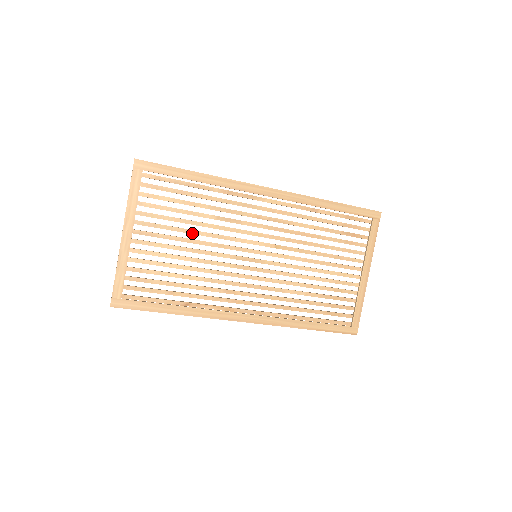
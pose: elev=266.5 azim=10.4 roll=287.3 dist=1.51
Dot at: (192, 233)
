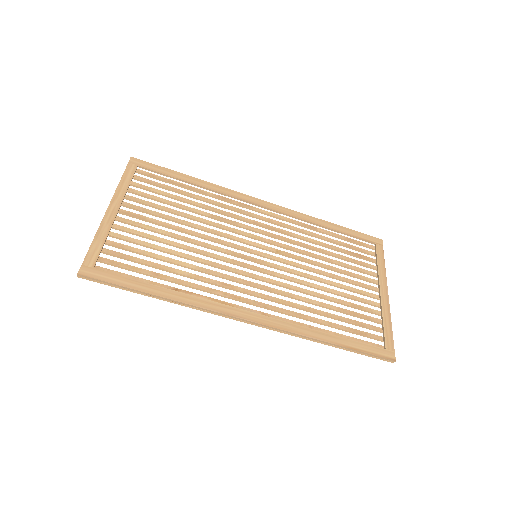
Dot at: (184, 223)
